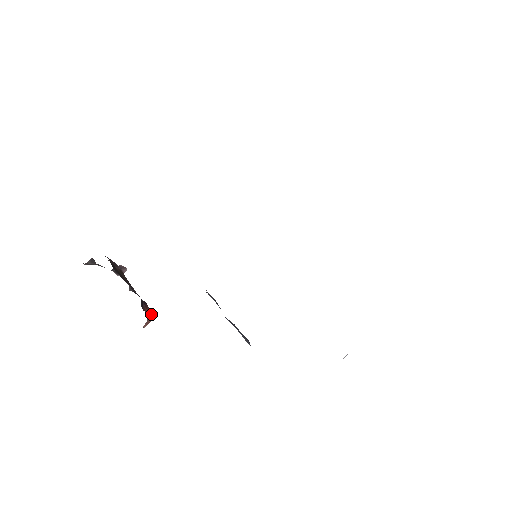
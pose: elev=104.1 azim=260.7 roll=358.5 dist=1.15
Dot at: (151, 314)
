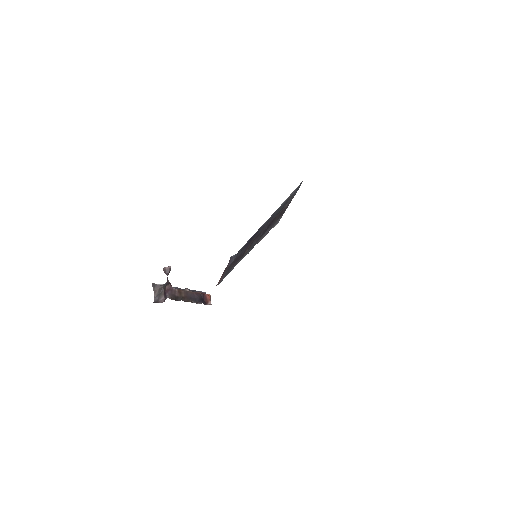
Dot at: (210, 297)
